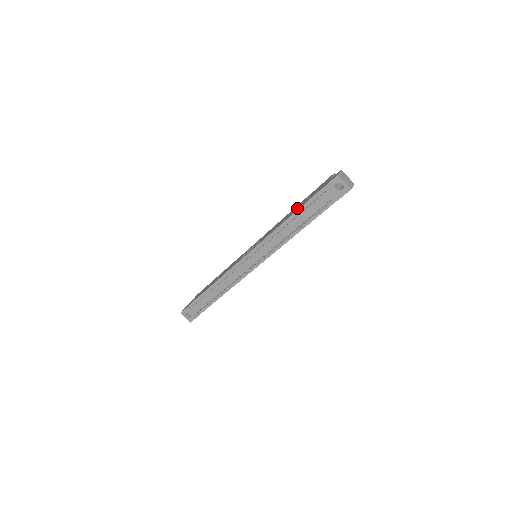
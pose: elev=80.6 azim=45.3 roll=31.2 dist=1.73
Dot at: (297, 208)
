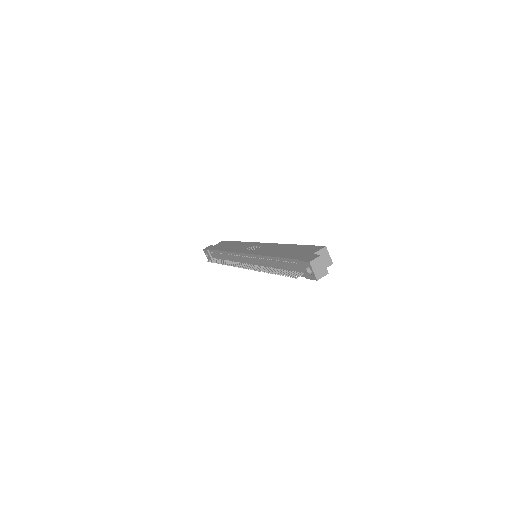
Dot at: (285, 253)
